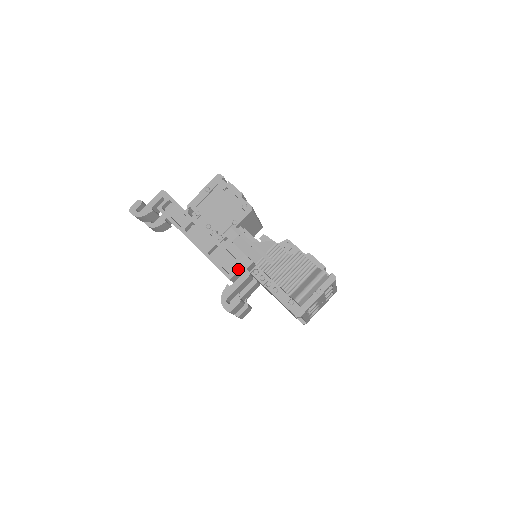
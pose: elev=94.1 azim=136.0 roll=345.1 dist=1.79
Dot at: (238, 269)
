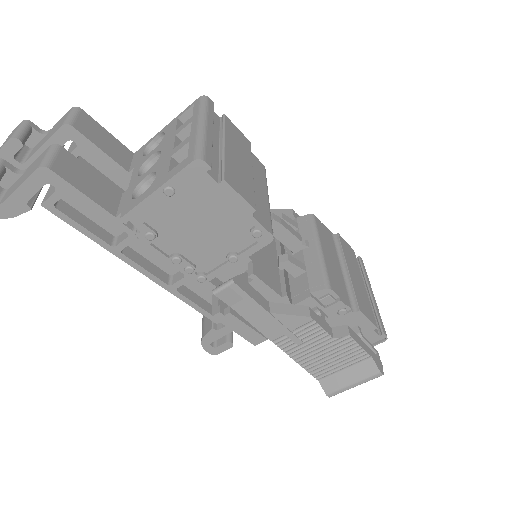
Dot at: occluded
